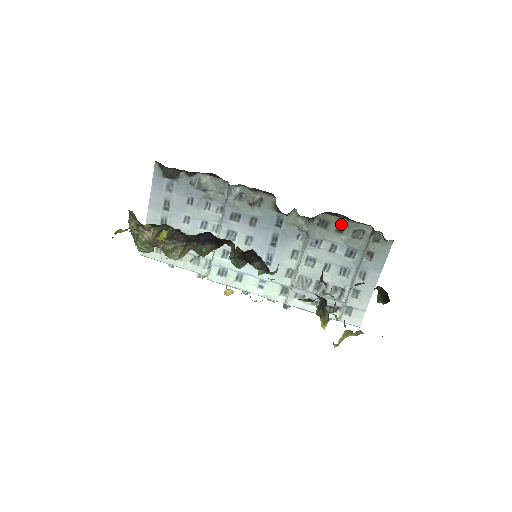
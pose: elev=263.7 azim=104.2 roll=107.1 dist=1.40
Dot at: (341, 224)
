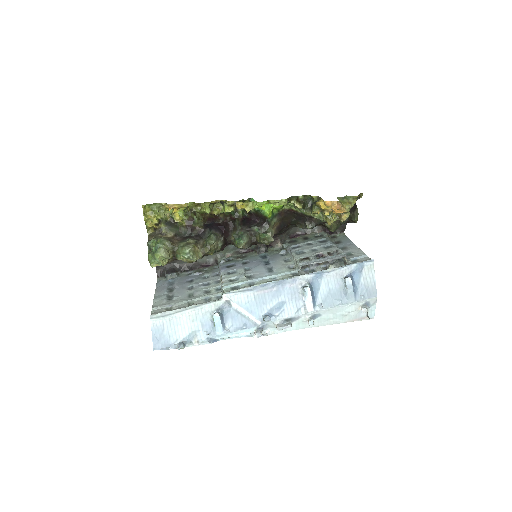
Dot at: (304, 238)
